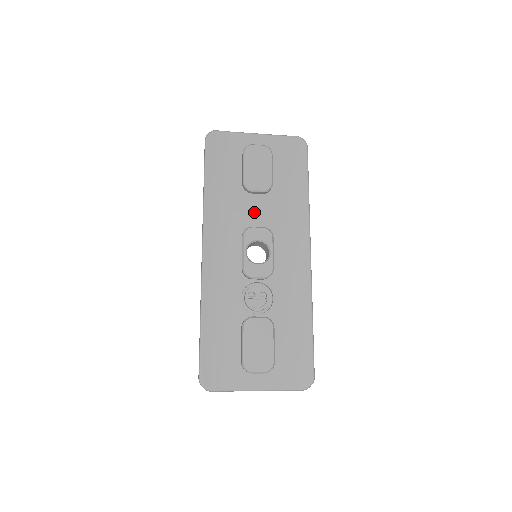
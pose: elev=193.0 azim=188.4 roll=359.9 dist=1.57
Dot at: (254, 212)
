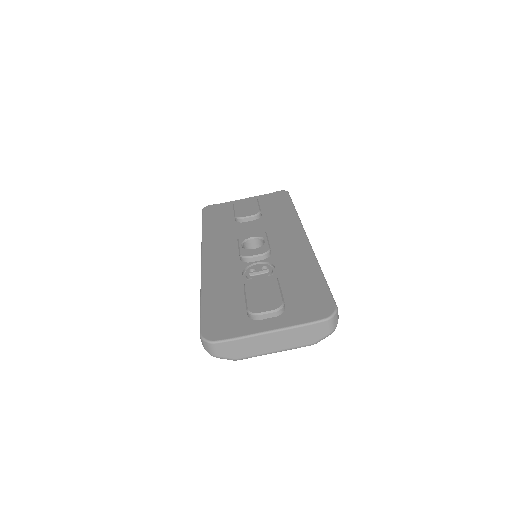
Dot at: (248, 230)
